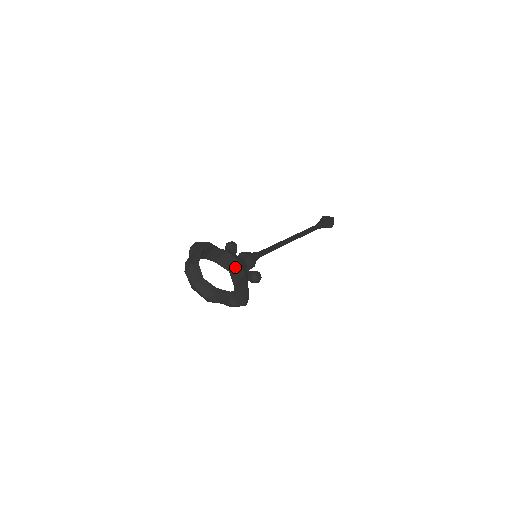
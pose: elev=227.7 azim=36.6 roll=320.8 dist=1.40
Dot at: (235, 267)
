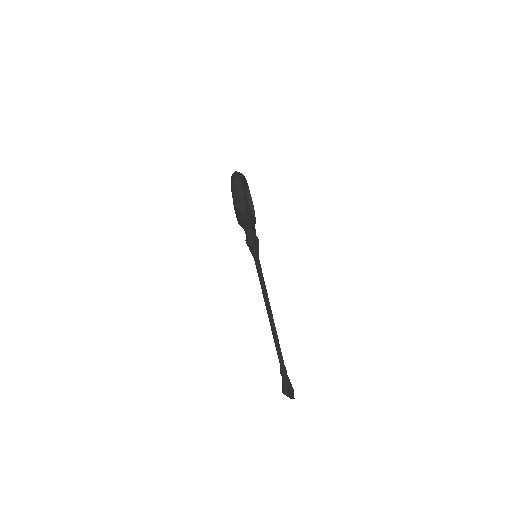
Dot at: occluded
